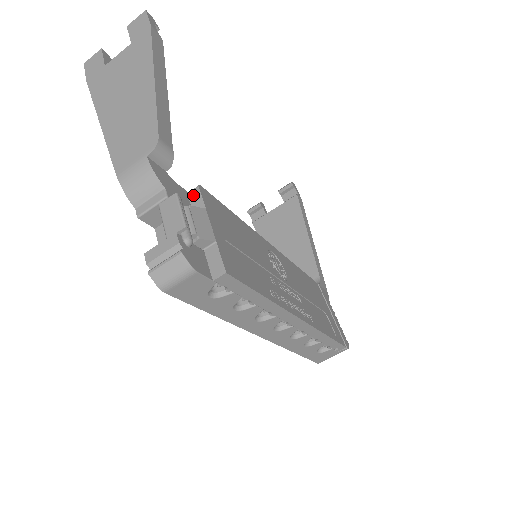
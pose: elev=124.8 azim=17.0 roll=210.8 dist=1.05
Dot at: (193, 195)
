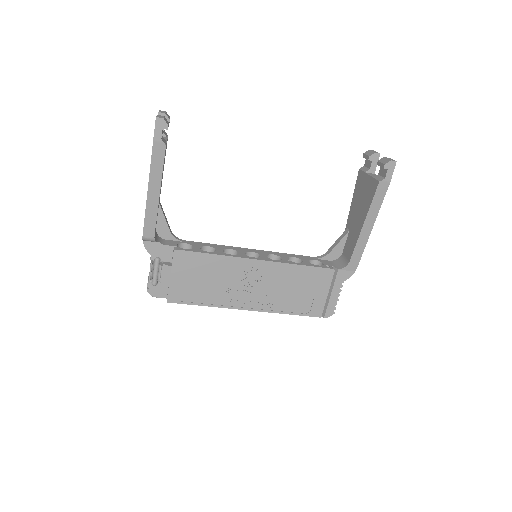
Dot at: (173, 253)
